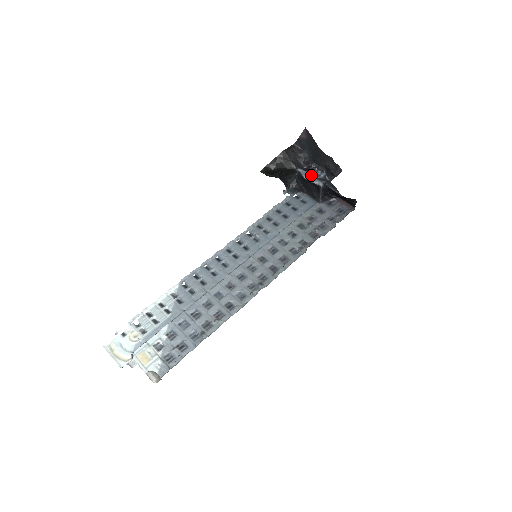
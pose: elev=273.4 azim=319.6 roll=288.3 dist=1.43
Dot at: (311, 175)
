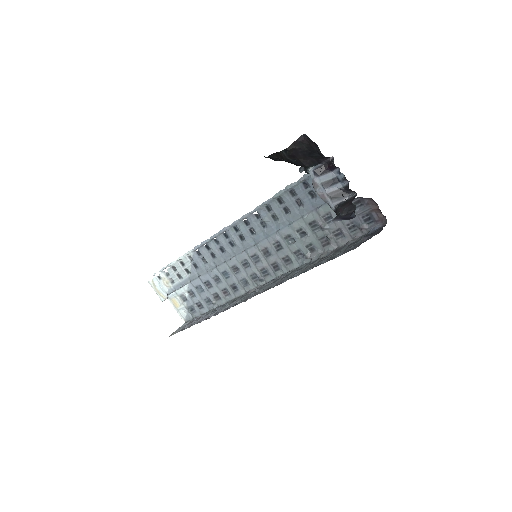
Dot at: (323, 188)
